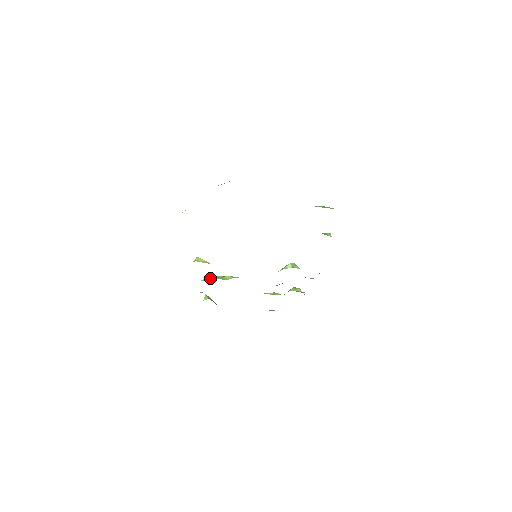
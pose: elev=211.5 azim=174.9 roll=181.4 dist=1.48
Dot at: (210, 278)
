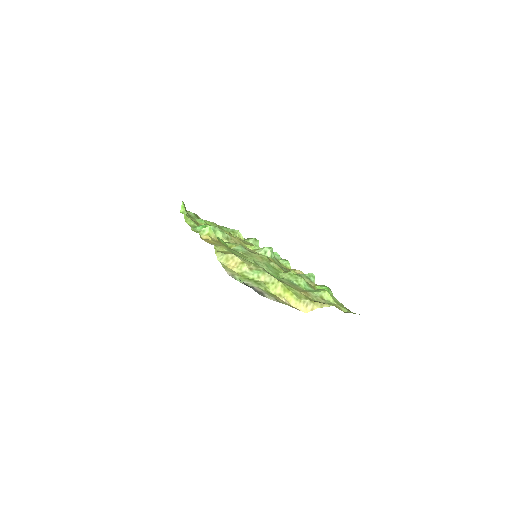
Dot at: occluded
